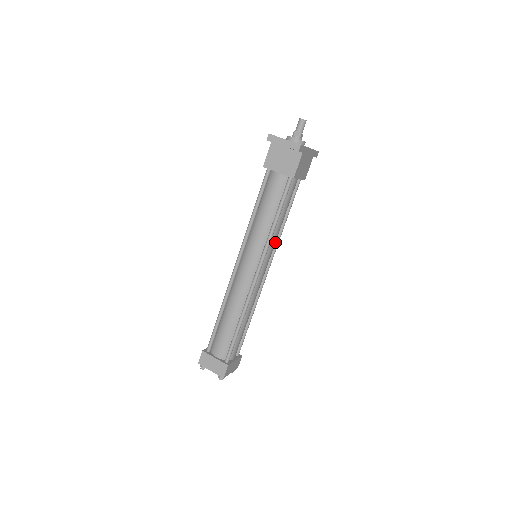
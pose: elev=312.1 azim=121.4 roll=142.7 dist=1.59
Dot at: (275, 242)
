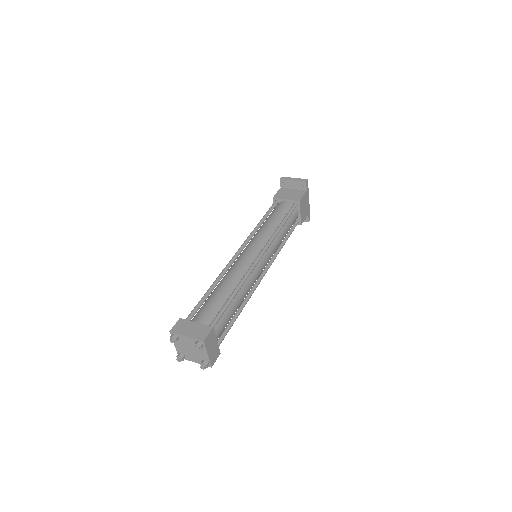
Dot at: (274, 254)
